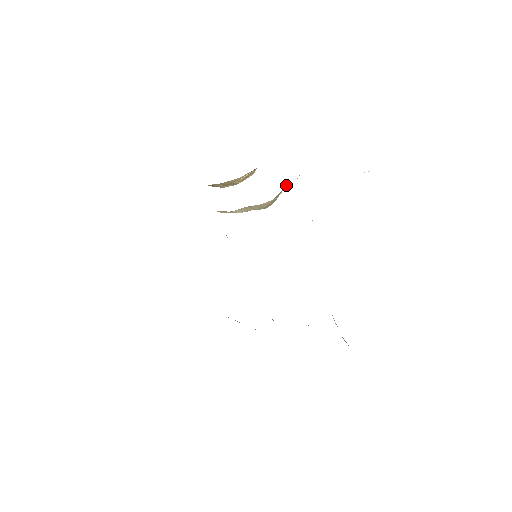
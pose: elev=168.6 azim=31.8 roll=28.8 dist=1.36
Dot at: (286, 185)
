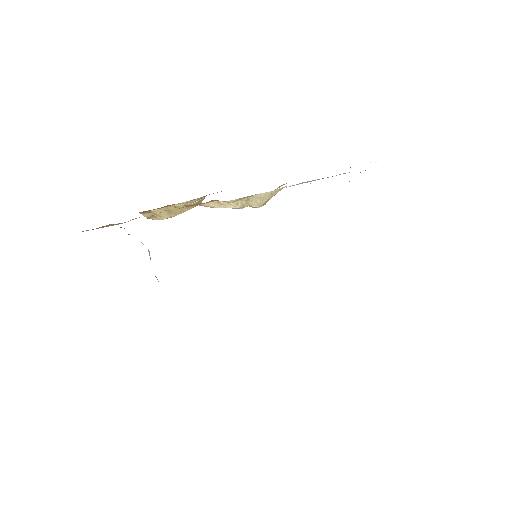
Dot at: occluded
